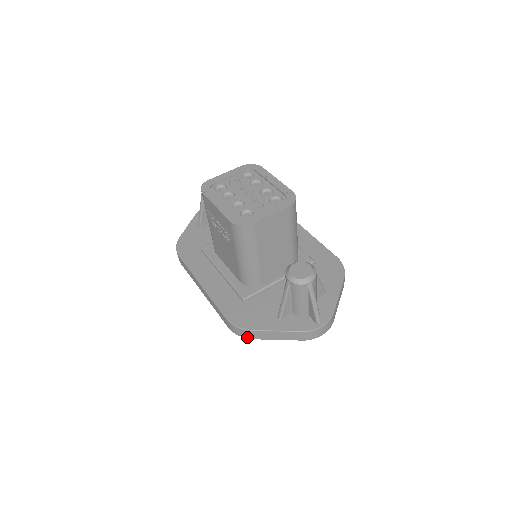
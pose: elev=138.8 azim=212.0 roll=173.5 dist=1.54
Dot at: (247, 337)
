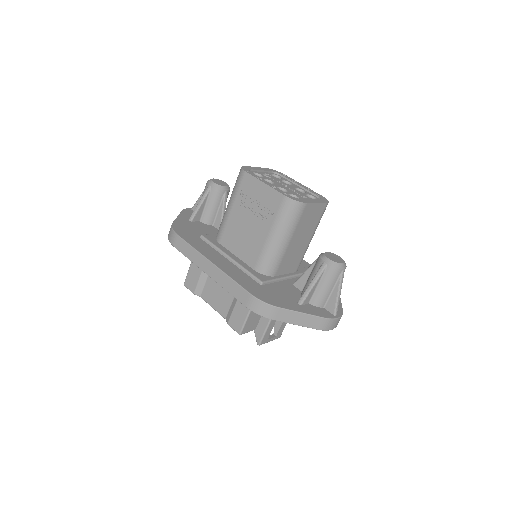
Dot at: (268, 316)
